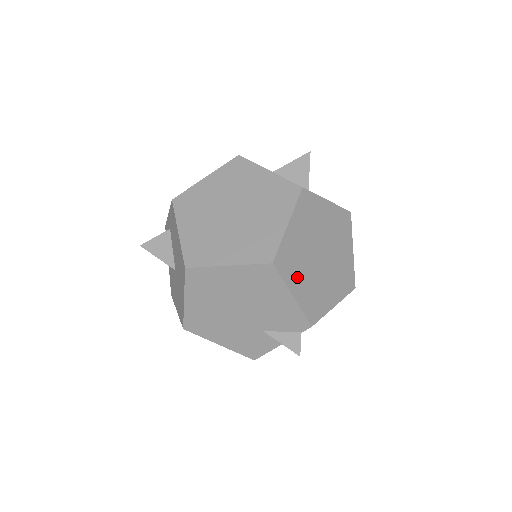
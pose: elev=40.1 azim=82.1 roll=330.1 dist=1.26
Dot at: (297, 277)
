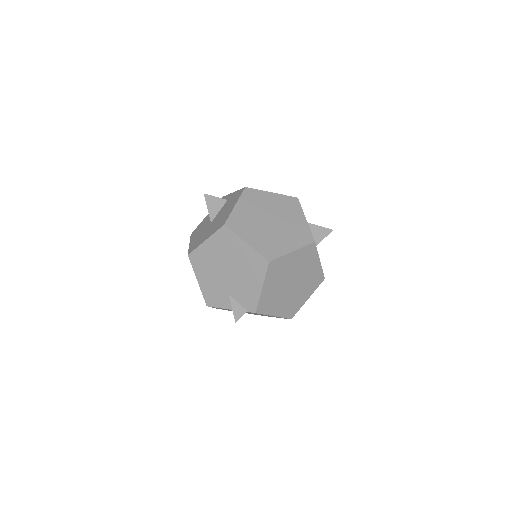
Dot at: (272, 281)
